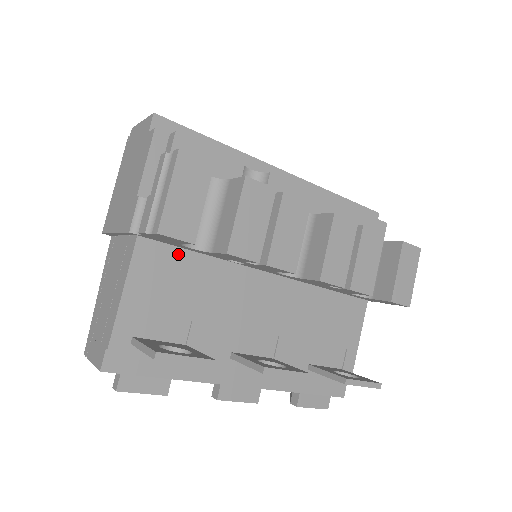
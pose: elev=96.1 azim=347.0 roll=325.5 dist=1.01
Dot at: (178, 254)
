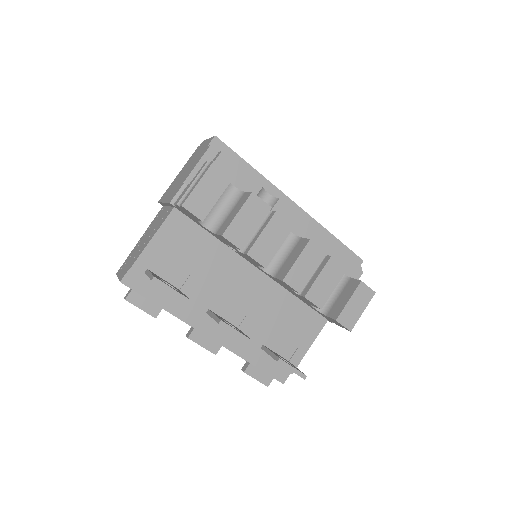
Dot at: (196, 229)
